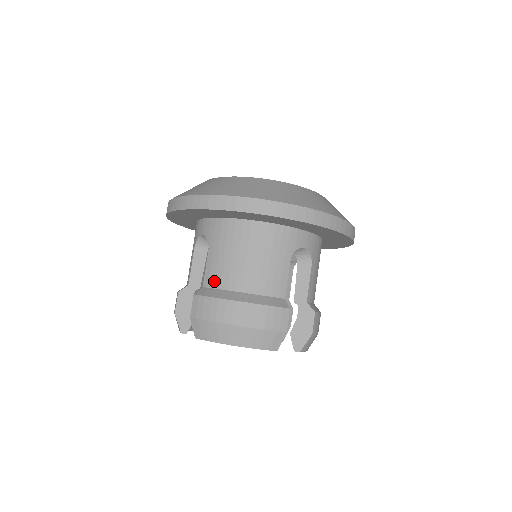
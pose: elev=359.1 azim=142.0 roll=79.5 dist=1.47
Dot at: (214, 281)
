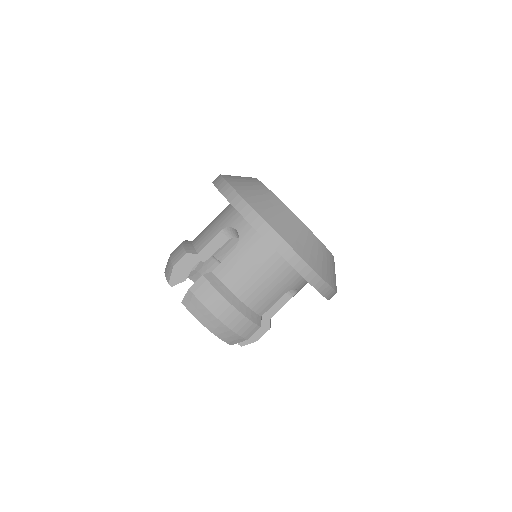
Dot at: (224, 276)
